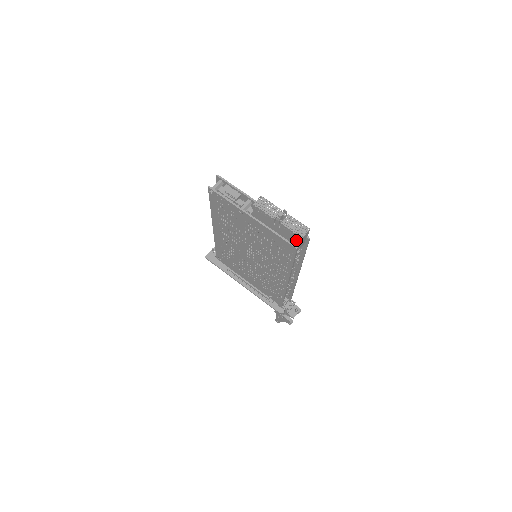
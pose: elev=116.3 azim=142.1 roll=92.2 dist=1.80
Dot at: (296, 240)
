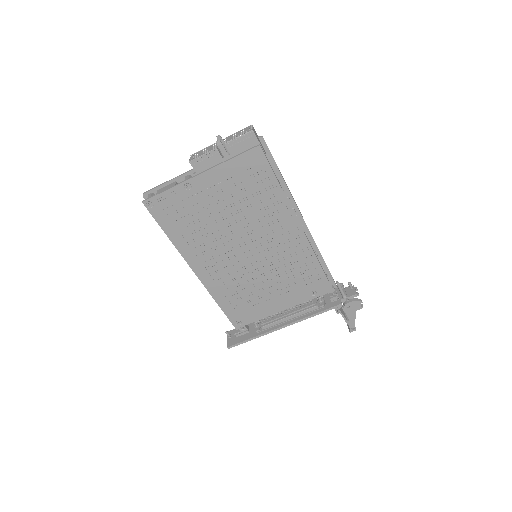
Dot at: (253, 145)
